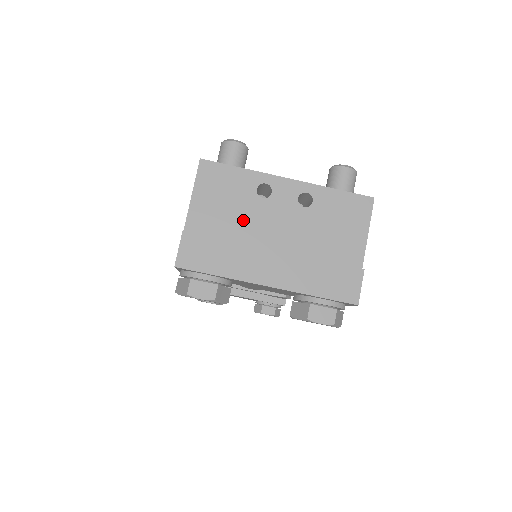
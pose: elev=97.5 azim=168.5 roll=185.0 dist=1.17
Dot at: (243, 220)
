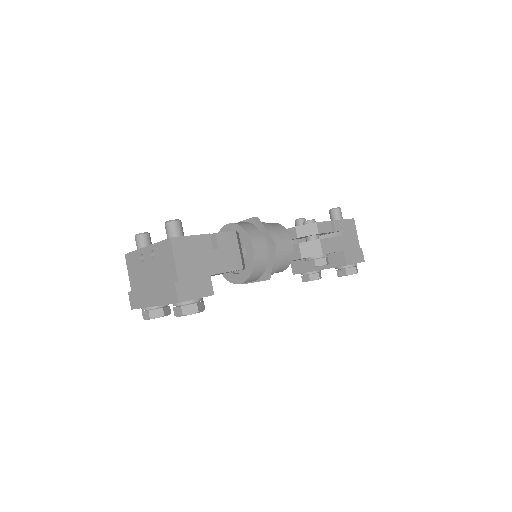
Dot at: (142, 276)
